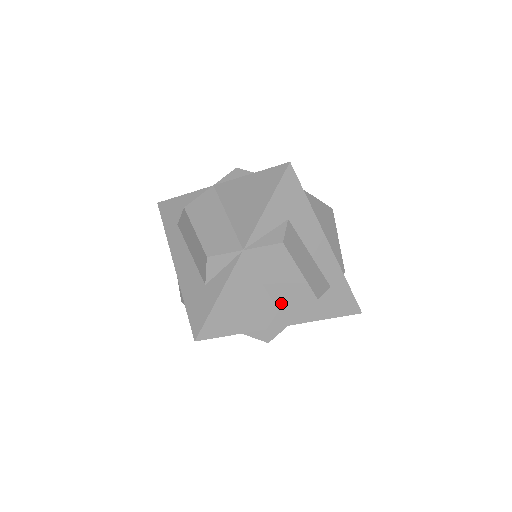
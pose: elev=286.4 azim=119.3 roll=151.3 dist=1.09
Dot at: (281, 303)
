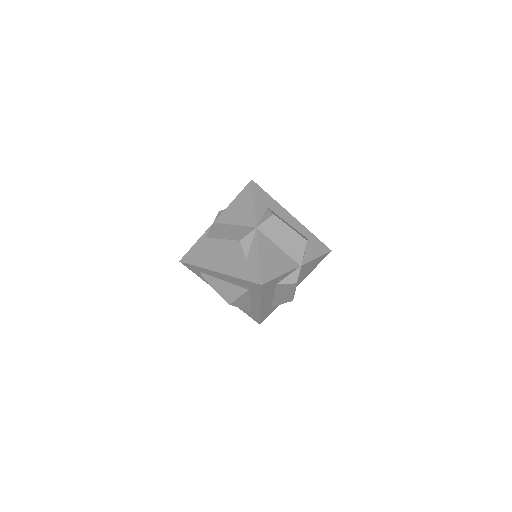
Dot at: (290, 252)
